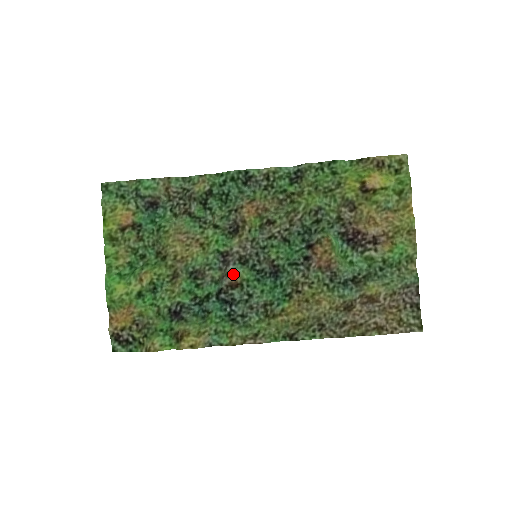
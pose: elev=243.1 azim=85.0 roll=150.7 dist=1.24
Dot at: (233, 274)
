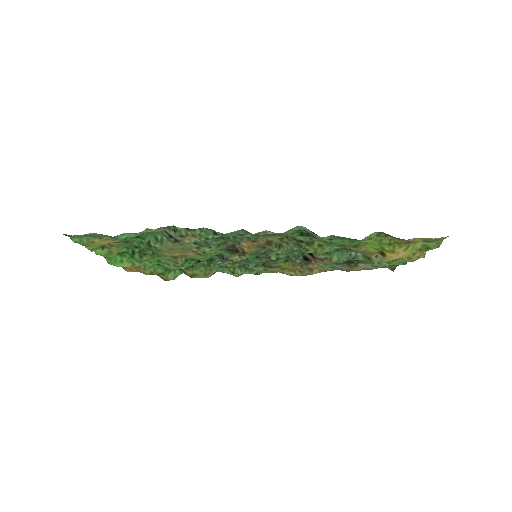
Dot at: (233, 259)
